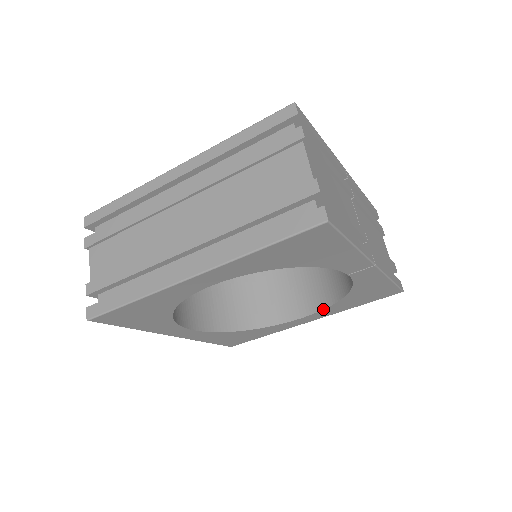
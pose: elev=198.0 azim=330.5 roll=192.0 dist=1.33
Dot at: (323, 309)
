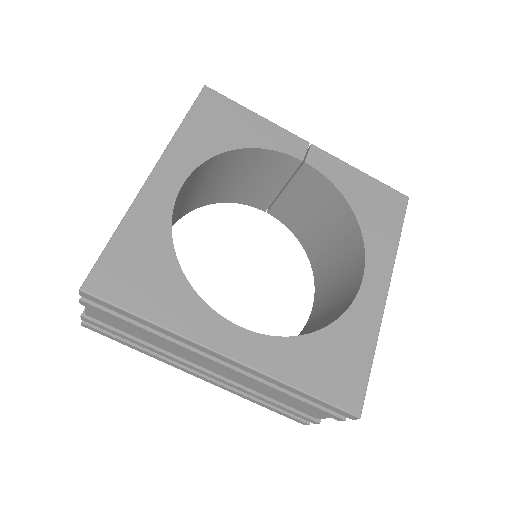
Dot at: (364, 249)
